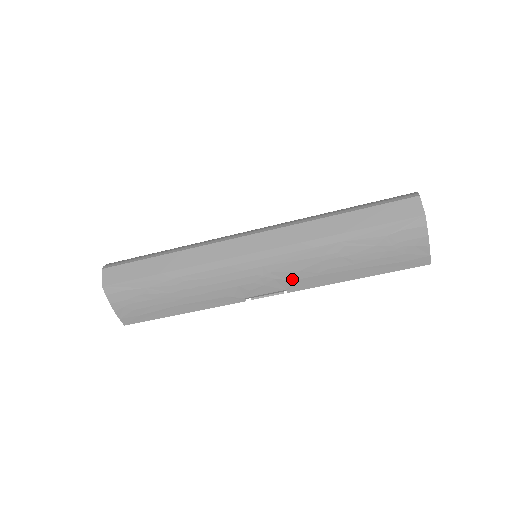
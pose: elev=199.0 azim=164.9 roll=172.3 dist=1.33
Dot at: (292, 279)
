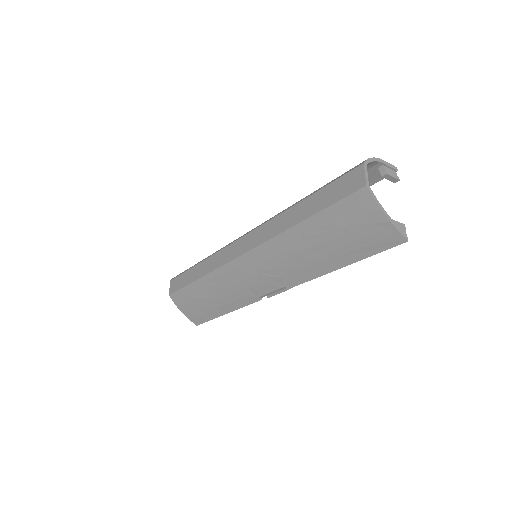
Dot at: (282, 275)
